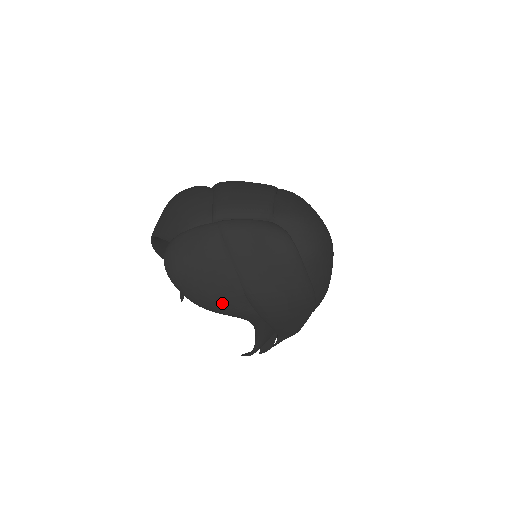
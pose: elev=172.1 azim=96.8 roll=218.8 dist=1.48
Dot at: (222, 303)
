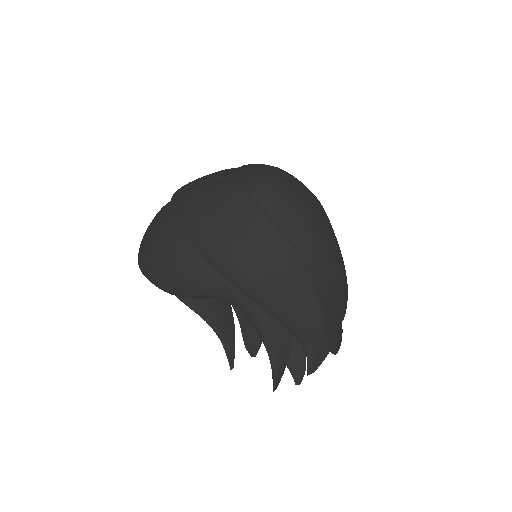
Dot at: (183, 274)
